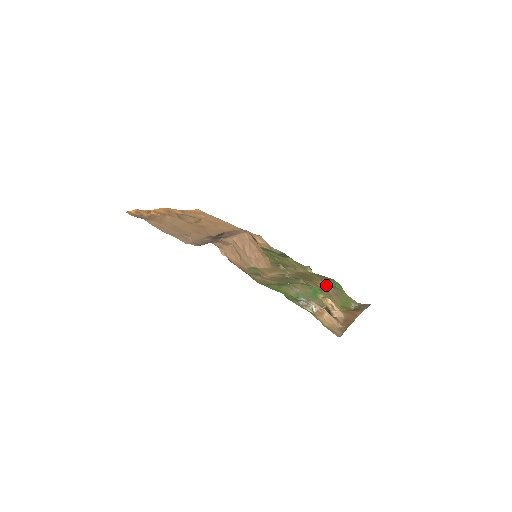
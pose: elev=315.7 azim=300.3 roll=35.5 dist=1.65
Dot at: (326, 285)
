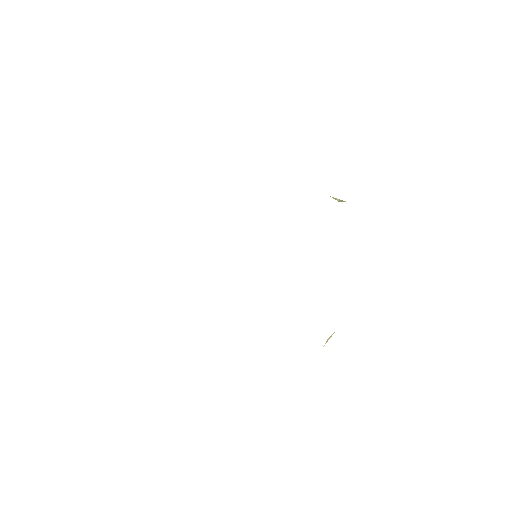
Dot at: occluded
